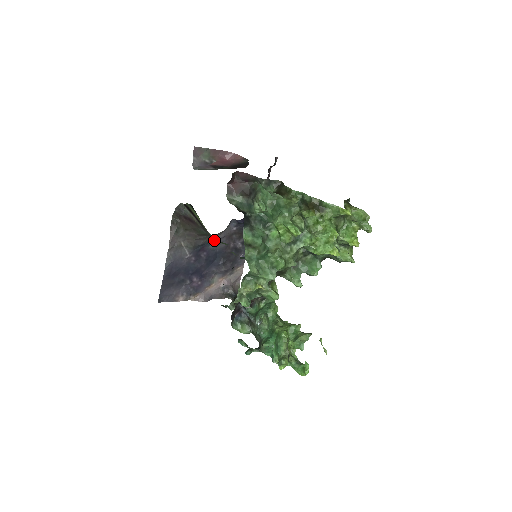
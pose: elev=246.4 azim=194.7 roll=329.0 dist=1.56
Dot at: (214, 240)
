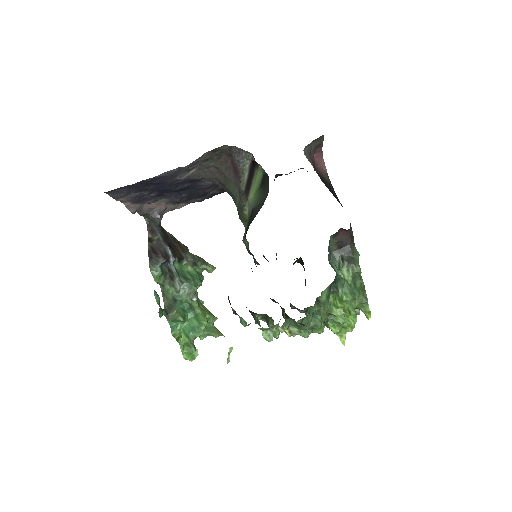
Dot at: occluded
